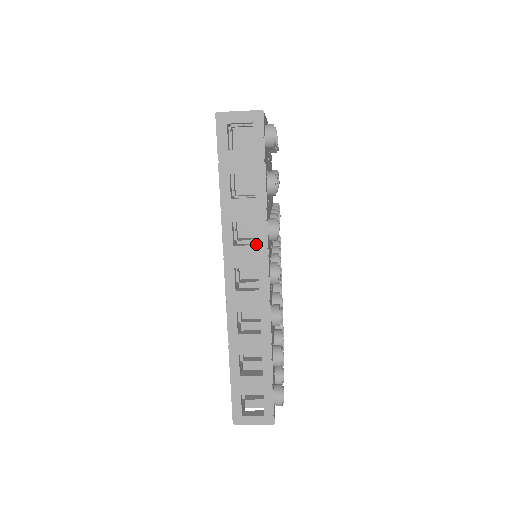
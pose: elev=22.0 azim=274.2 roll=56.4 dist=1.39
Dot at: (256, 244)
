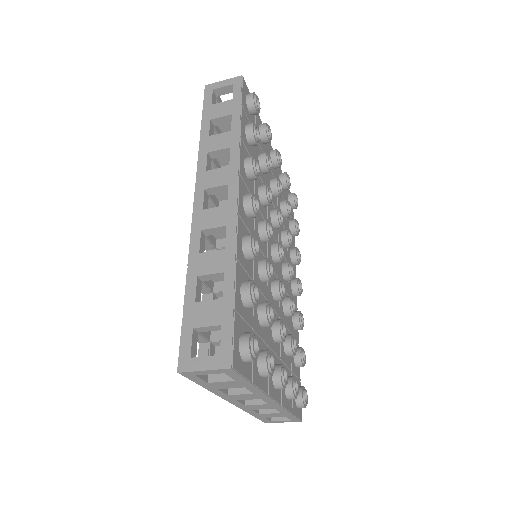
Dot at: (229, 168)
